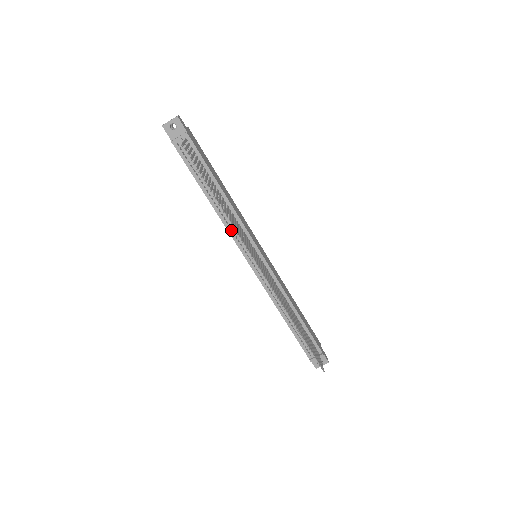
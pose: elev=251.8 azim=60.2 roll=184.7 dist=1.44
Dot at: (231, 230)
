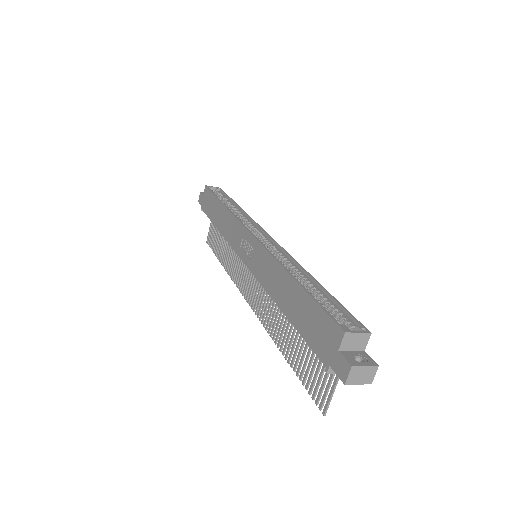
Dot at: occluded
